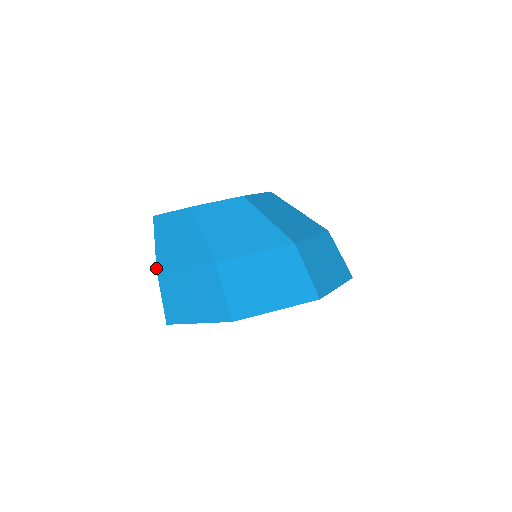
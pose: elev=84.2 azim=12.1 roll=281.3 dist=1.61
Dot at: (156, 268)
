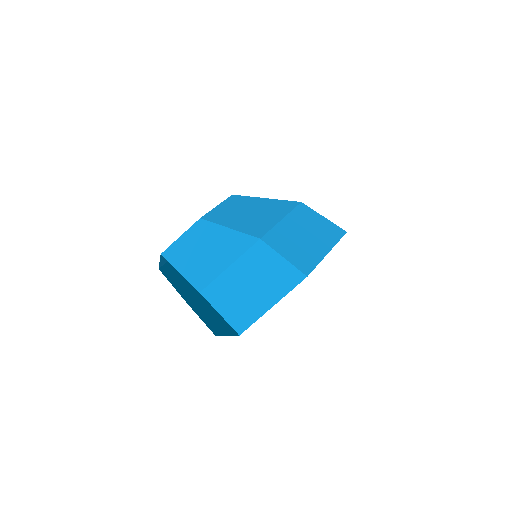
Dot at: (198, 291)
